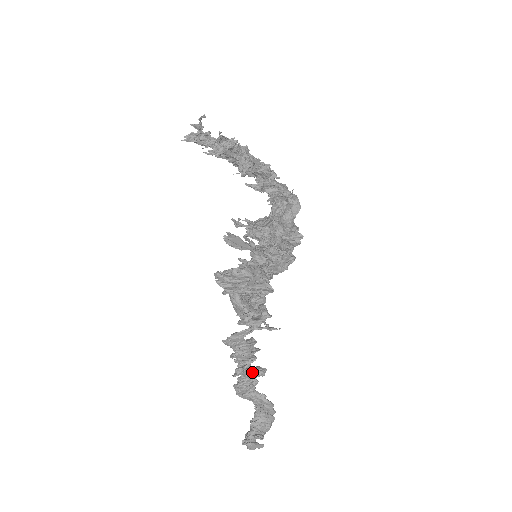
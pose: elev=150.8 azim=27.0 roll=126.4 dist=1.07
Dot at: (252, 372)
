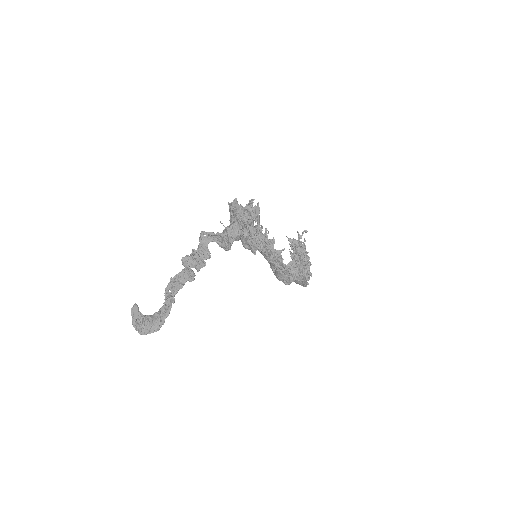
Dot at: (190, 266)
